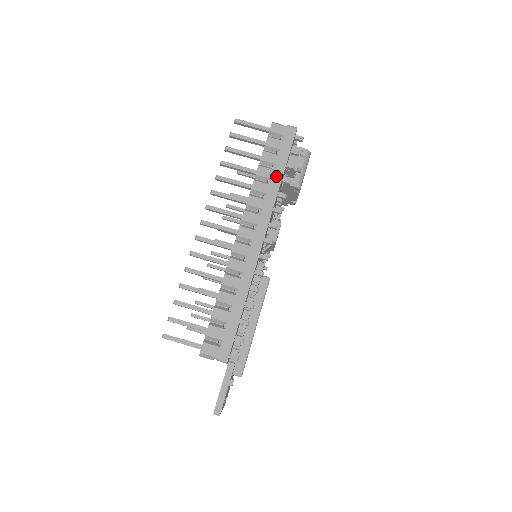
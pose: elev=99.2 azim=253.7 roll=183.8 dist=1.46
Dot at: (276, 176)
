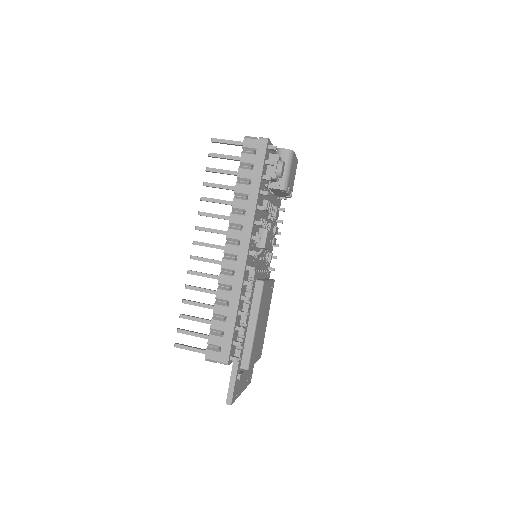
Dot at: (253, 191)
